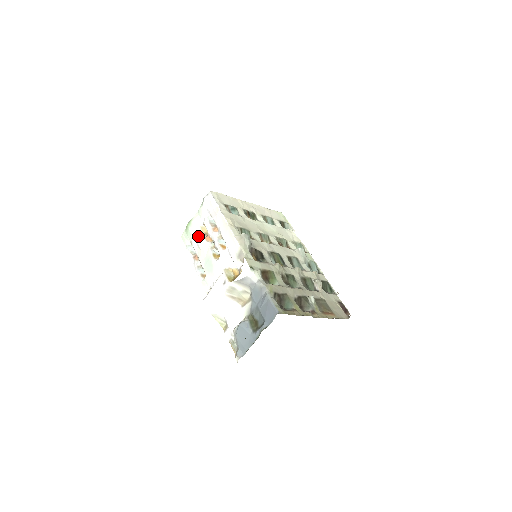
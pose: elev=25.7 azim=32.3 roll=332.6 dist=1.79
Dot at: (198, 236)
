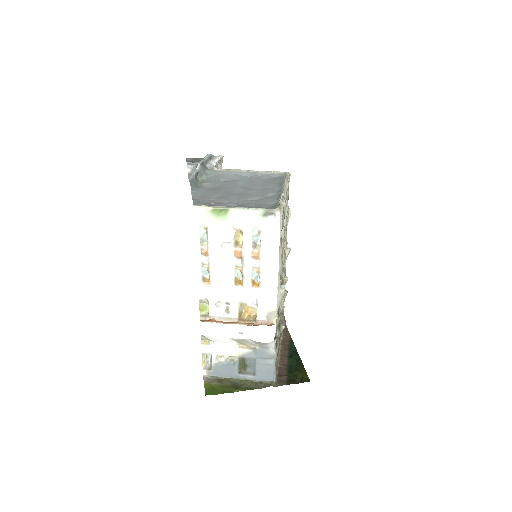
Dot at: (225, 237)
